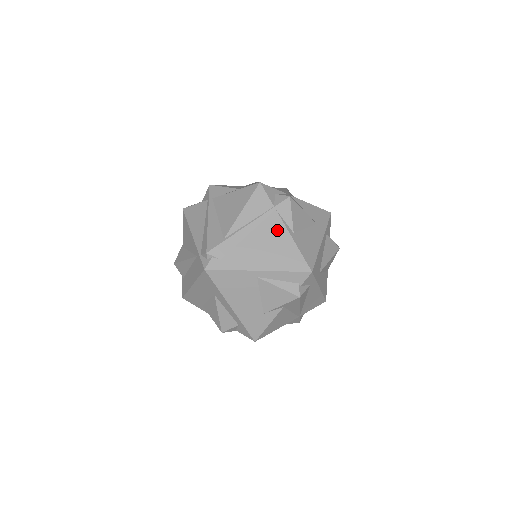
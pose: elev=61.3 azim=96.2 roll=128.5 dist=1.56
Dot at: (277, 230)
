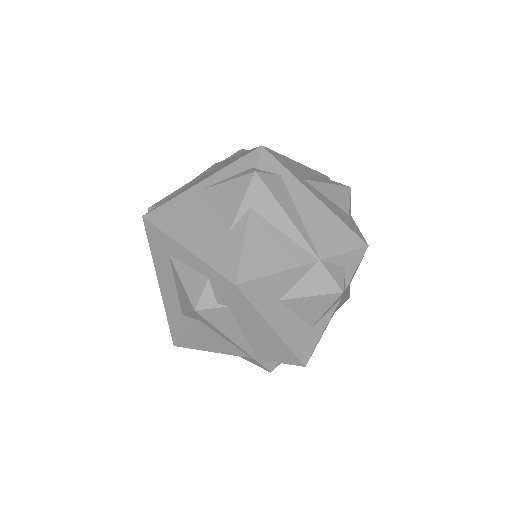
Dot at: occluded
